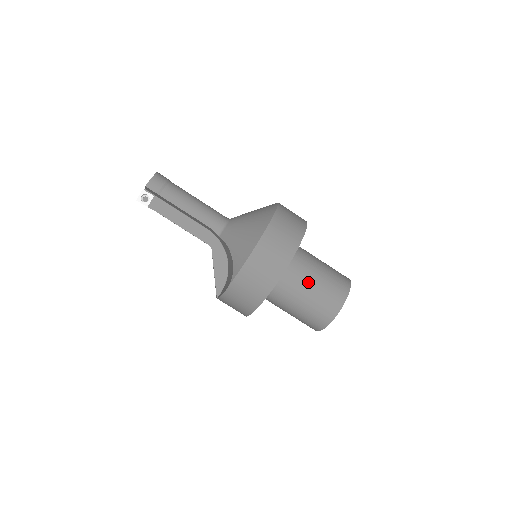
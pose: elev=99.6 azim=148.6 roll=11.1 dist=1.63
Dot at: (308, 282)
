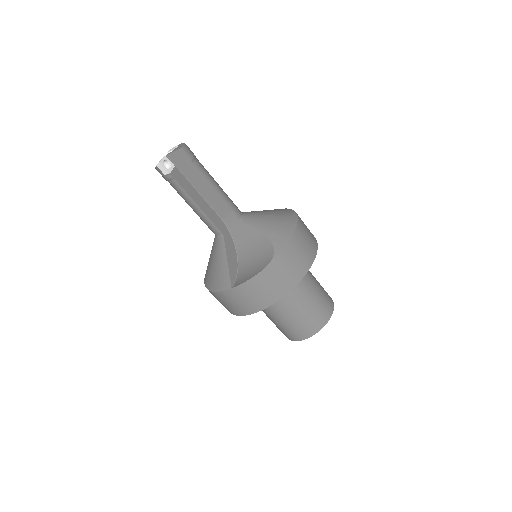
Dot at: (312, 281)
